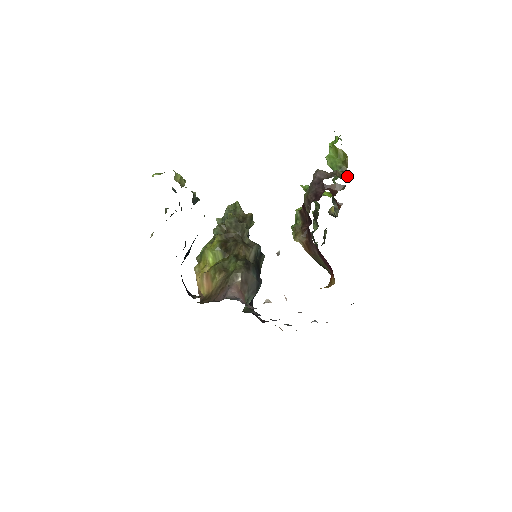
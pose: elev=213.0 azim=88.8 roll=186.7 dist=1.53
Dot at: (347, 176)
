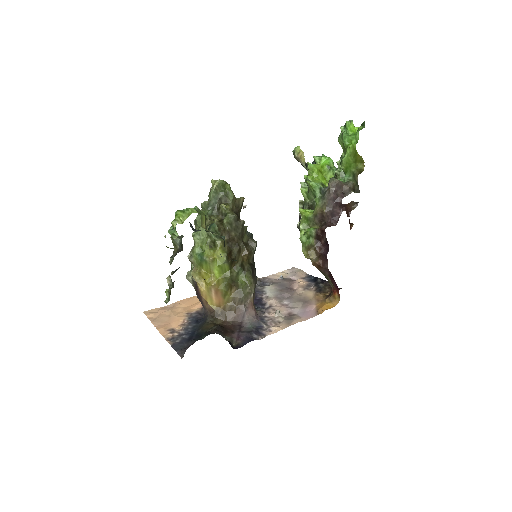
Dot at: (358, 185)
